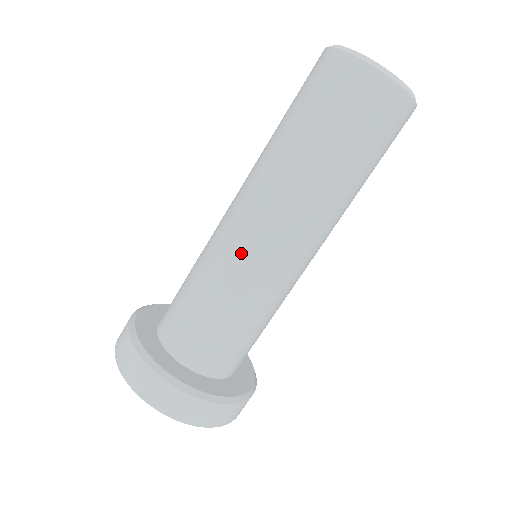
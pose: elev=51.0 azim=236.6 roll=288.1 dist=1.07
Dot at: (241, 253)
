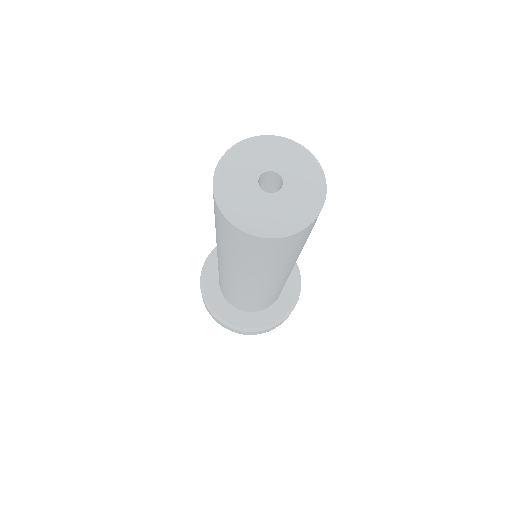
Dot at: (233, 285)
